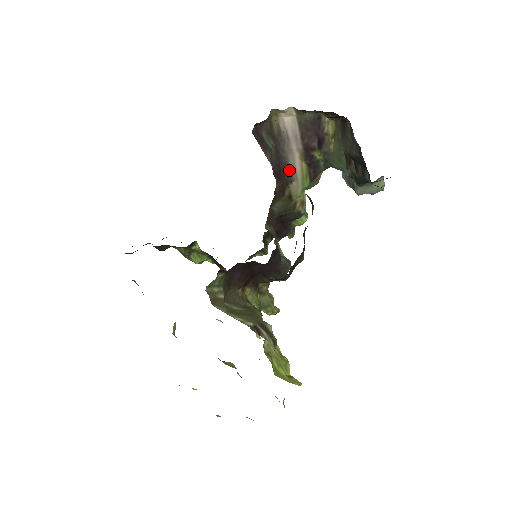
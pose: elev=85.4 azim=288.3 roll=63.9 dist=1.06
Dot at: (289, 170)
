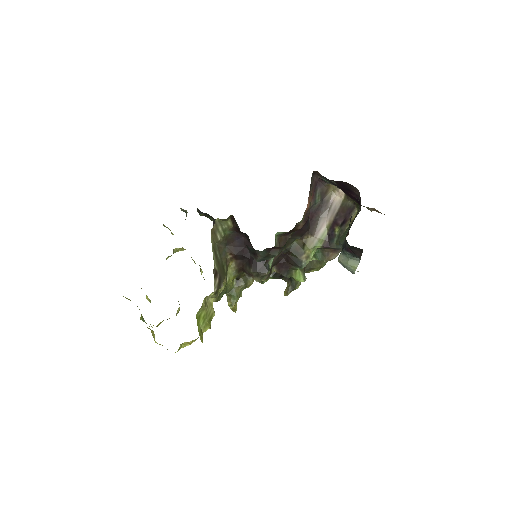
Dot at: (316, 227)
